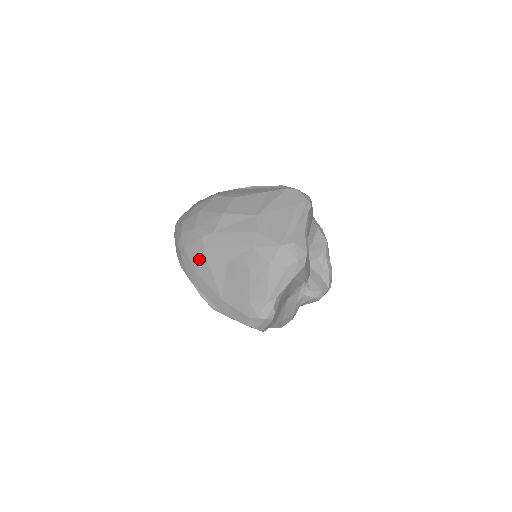
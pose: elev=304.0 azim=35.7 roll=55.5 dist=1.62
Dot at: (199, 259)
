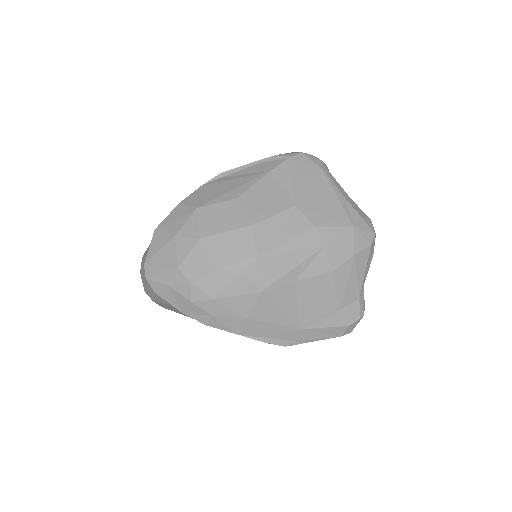
Dot at: (250, 301)
